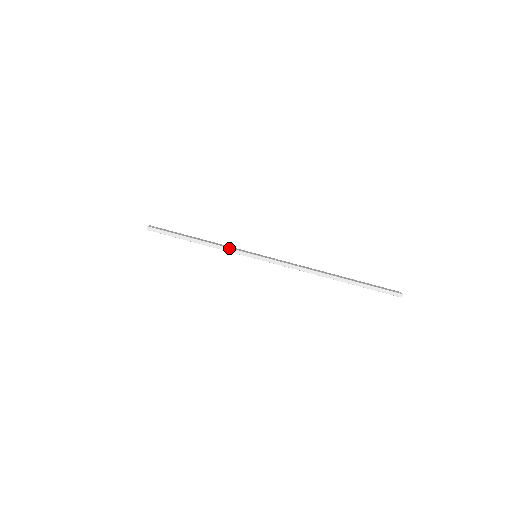
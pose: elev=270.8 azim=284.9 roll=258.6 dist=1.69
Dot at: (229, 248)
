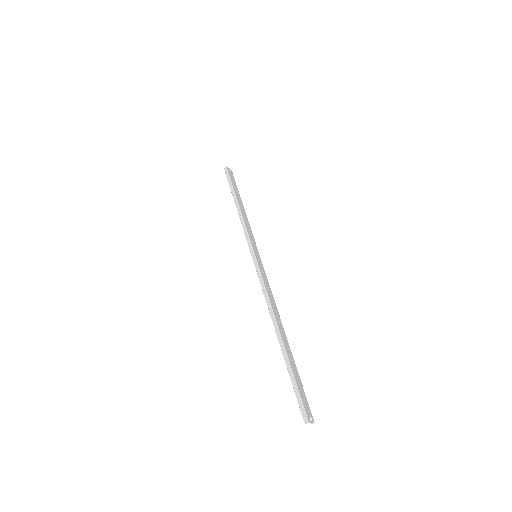
Dot at: (247, 230)
